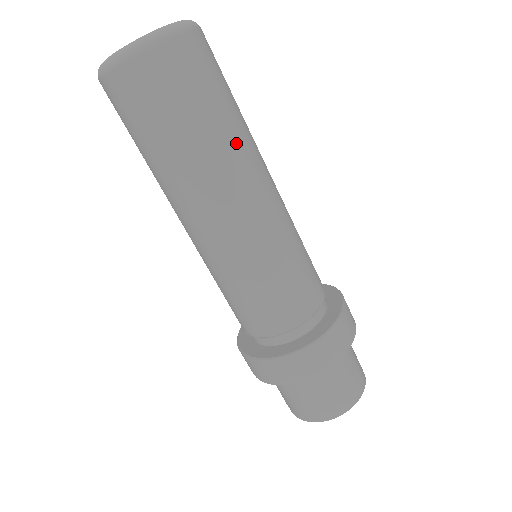
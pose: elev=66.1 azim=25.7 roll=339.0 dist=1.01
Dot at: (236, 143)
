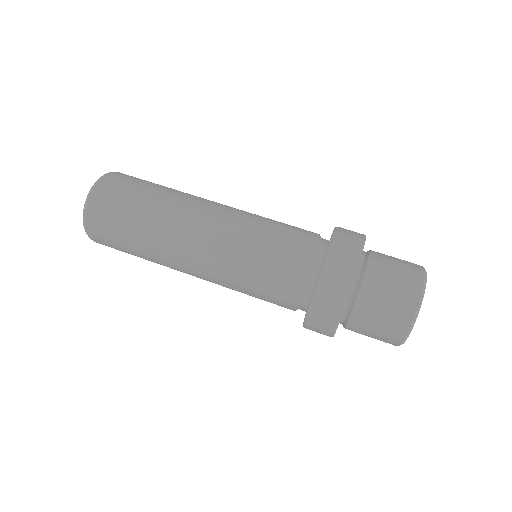
Dot at: occluded
